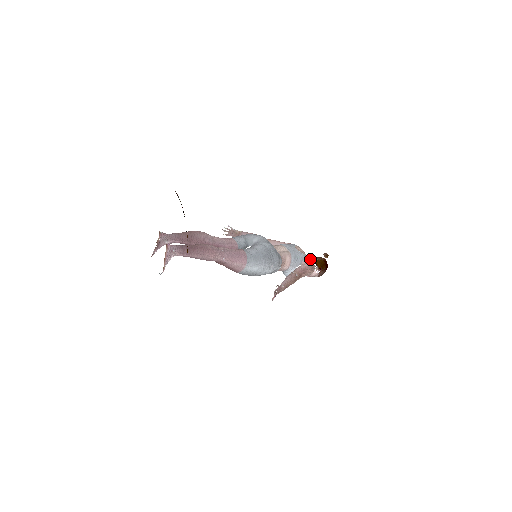
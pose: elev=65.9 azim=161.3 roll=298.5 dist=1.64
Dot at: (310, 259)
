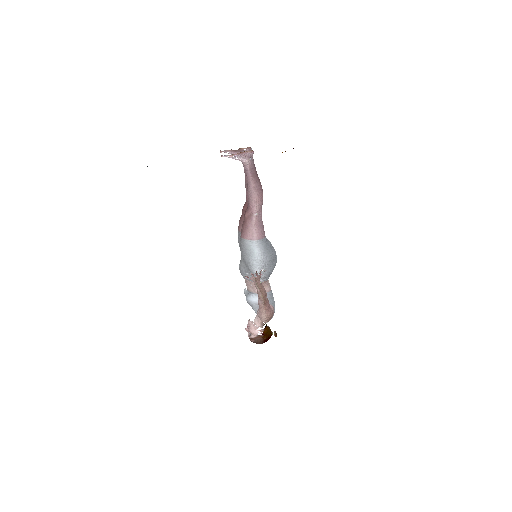
Dot at: occluded
